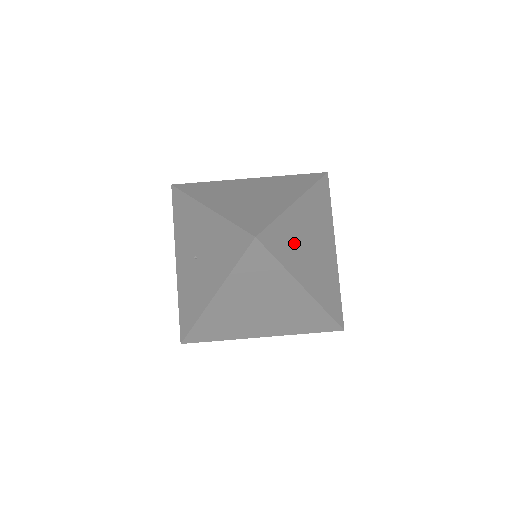
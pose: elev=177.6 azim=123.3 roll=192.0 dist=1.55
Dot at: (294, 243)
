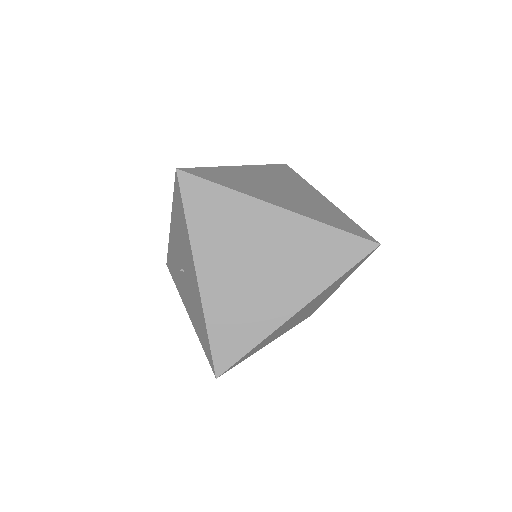
Dot at: occluded
